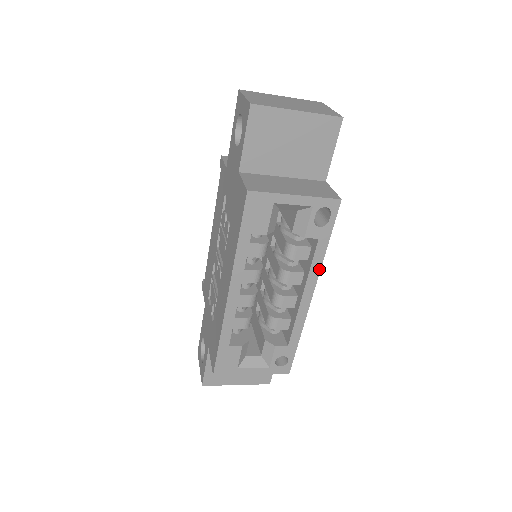
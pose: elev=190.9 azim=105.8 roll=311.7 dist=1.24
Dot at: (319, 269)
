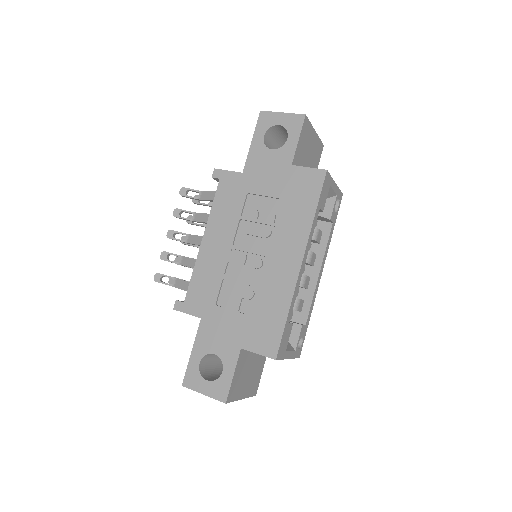
Dot at: occluded
